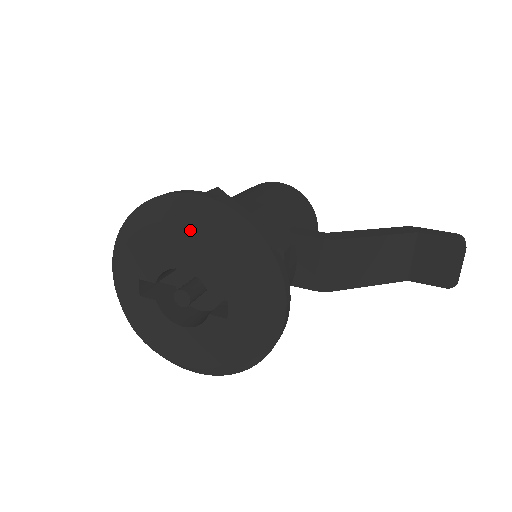
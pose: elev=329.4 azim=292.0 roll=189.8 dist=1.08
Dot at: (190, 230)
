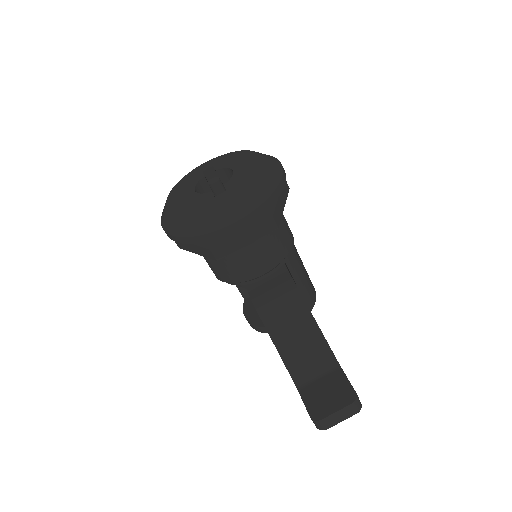
Dot at: (259, 159)
